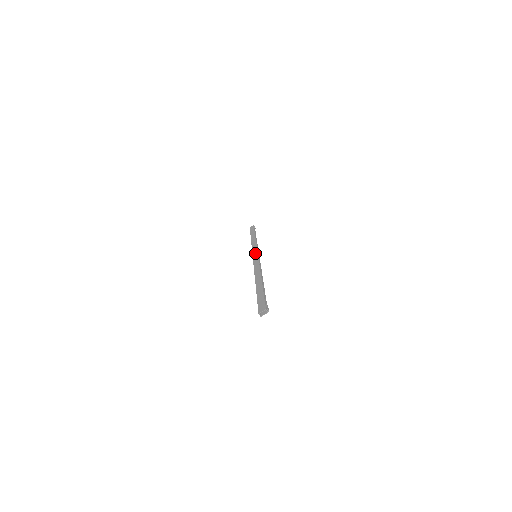
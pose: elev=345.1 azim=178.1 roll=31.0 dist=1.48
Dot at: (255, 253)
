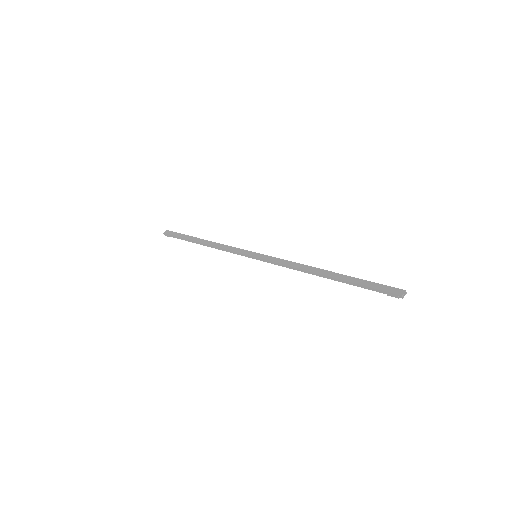
Dot at: (252, 253)
